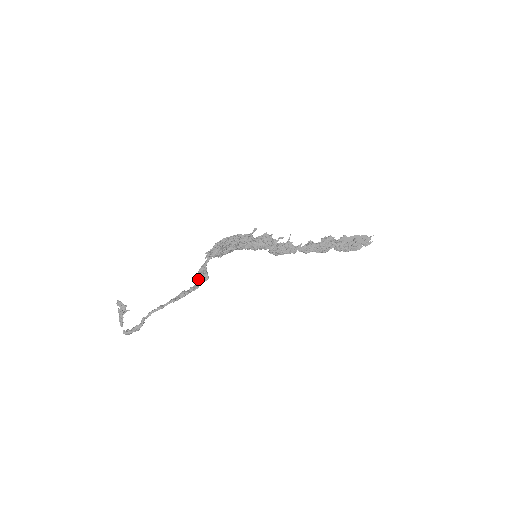
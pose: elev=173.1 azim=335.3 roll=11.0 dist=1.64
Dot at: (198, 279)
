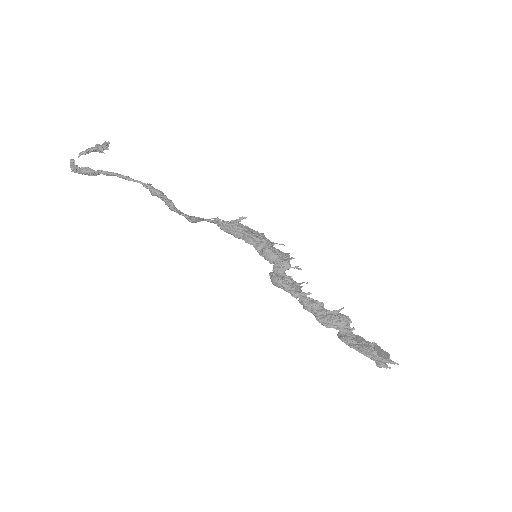
Dot at: occluded
